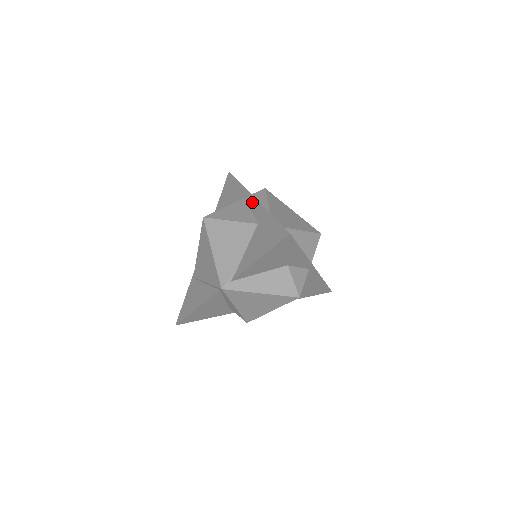
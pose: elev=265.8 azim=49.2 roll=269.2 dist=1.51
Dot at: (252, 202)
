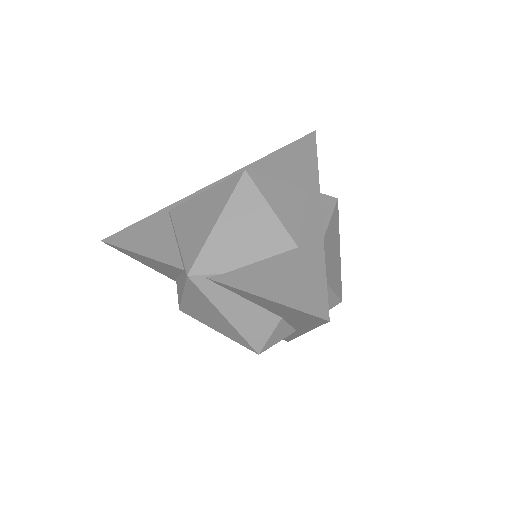
Dot at: (314, 208)
